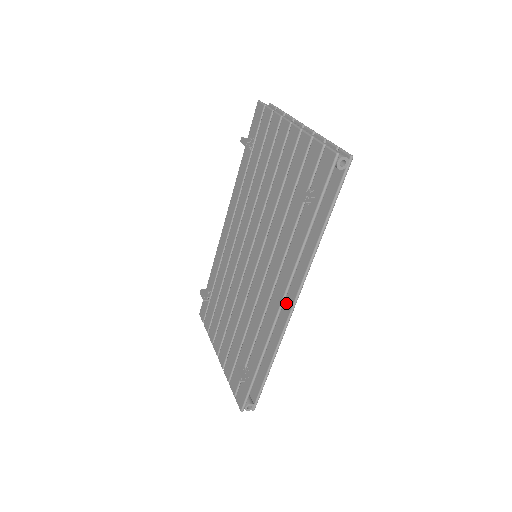
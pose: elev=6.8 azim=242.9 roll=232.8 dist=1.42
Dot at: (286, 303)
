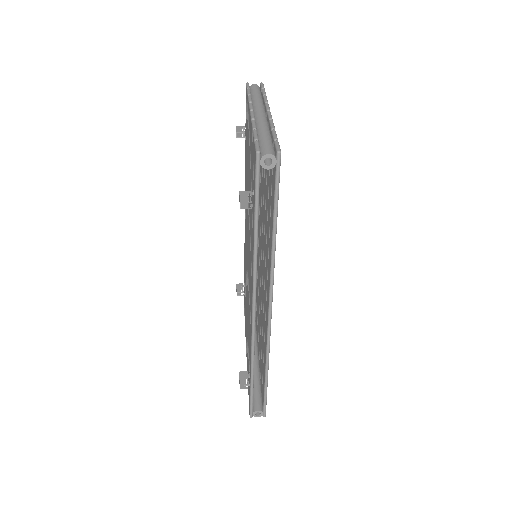
Dot at: (266, 313)
